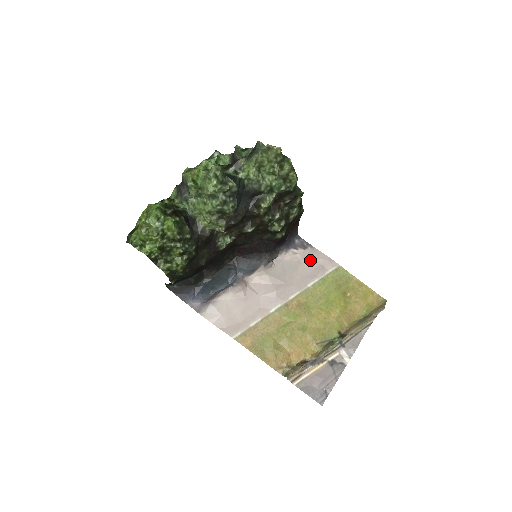
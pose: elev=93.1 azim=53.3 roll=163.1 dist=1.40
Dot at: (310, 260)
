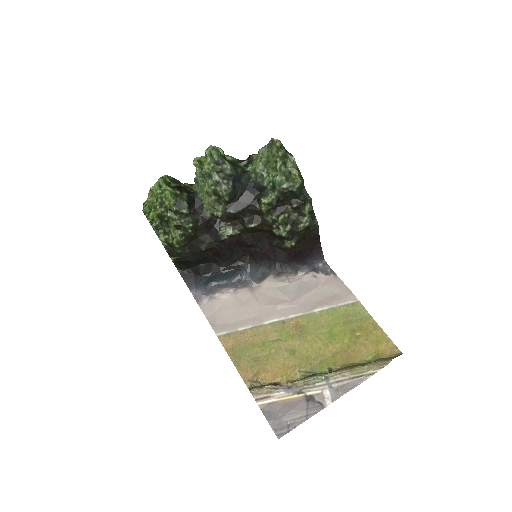
Dot at: (327, 287)
